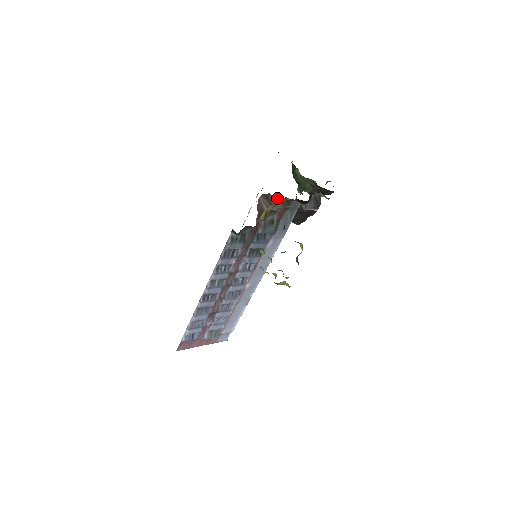
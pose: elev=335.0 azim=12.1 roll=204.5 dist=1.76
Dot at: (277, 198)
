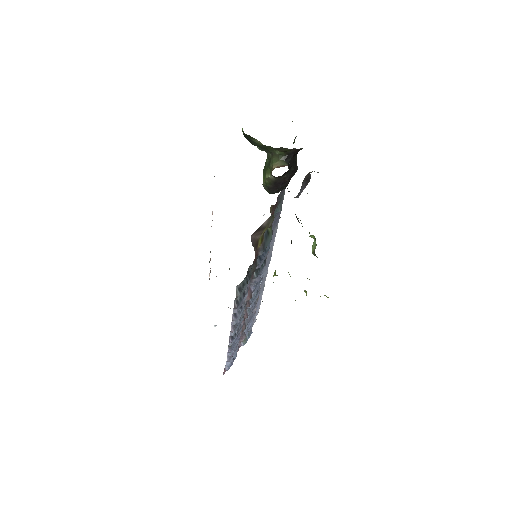
Dot at: (268, 219)
